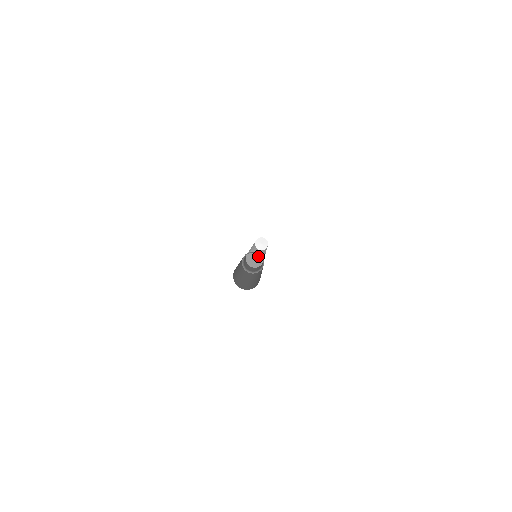
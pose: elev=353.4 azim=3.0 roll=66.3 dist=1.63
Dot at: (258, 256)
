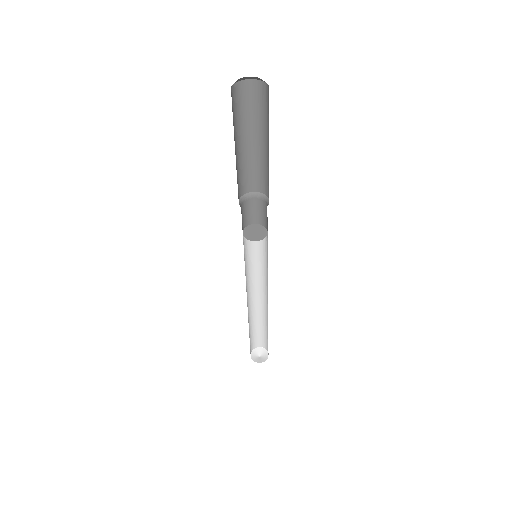
Dot at: (261, 234)
